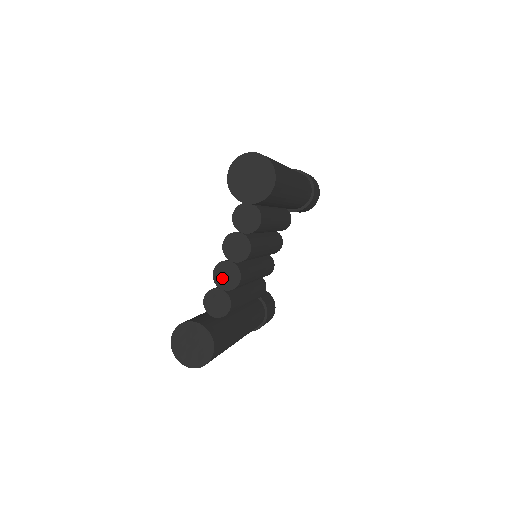
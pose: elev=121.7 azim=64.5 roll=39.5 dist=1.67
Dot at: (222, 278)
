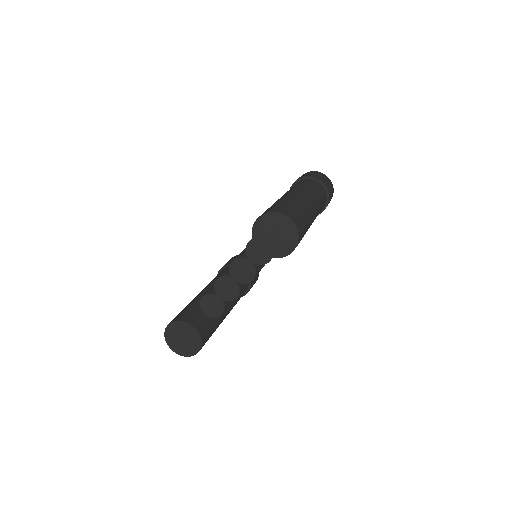
Dot at: (222, 289)
